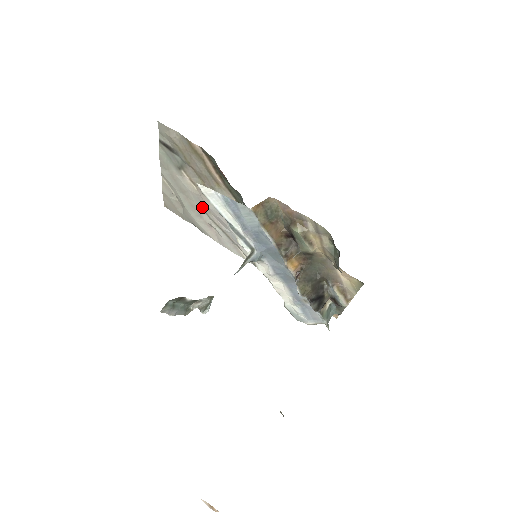
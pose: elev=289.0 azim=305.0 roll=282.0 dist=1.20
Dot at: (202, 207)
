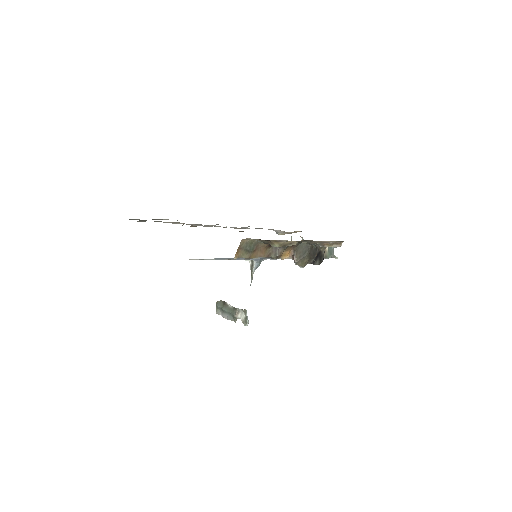
Dot at: occluded
